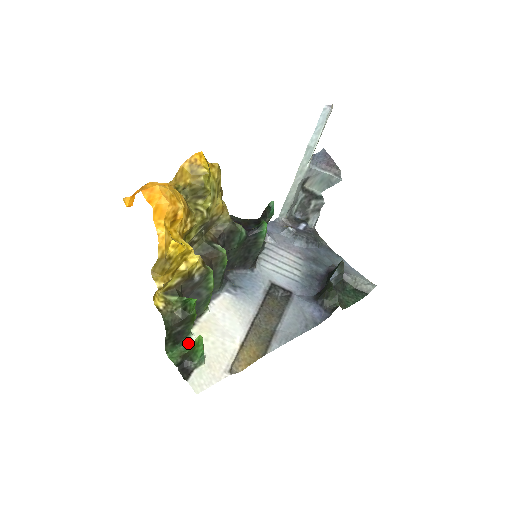
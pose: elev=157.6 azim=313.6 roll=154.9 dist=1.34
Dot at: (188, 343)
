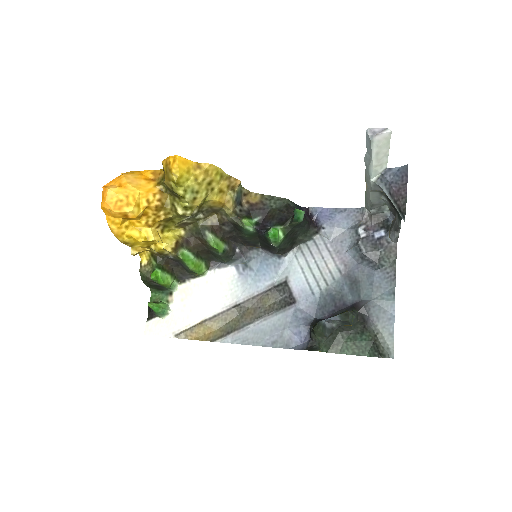
Dot at: (168, 294)
